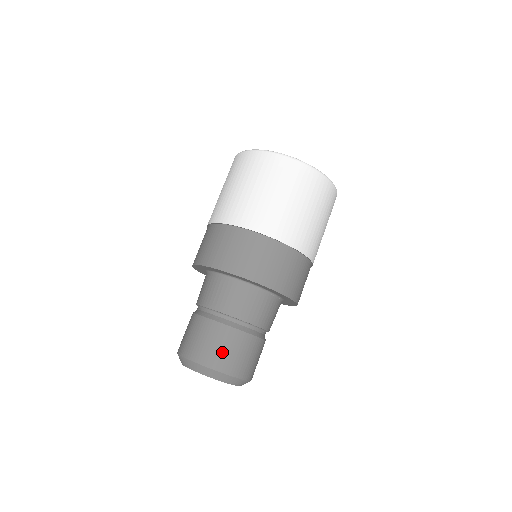
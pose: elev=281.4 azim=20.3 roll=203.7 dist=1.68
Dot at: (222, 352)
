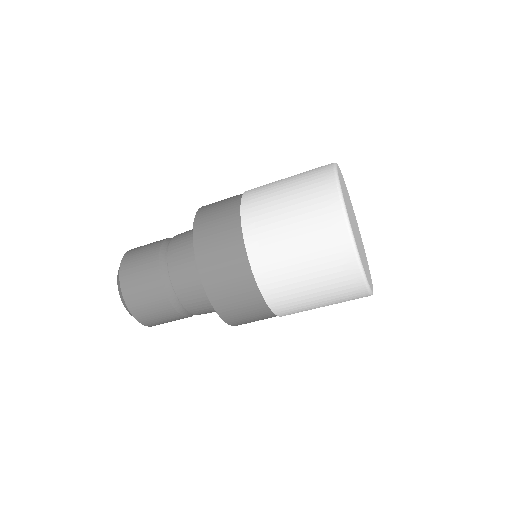
Dot at: (137, 283)
